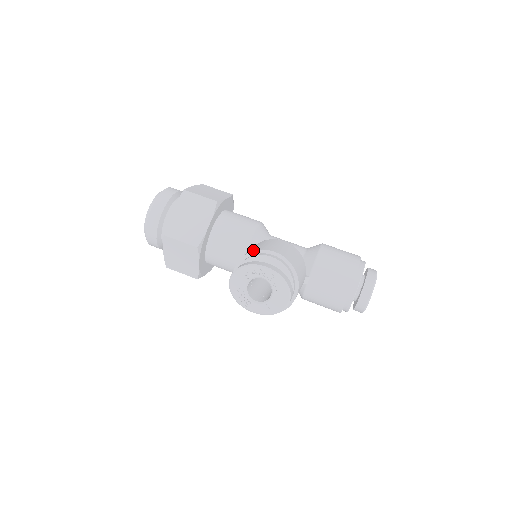
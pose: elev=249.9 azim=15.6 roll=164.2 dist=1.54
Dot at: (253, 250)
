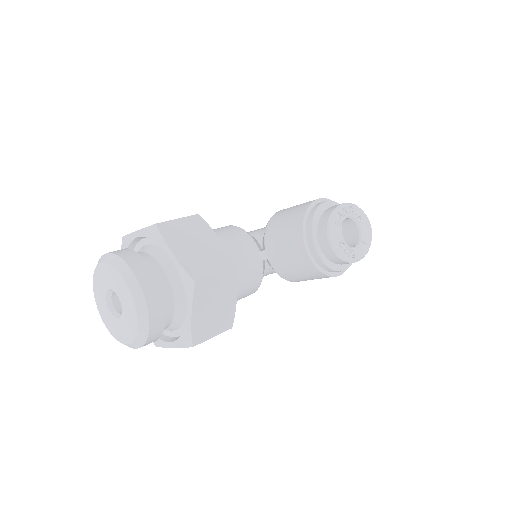
Dot at: (303, 211)
